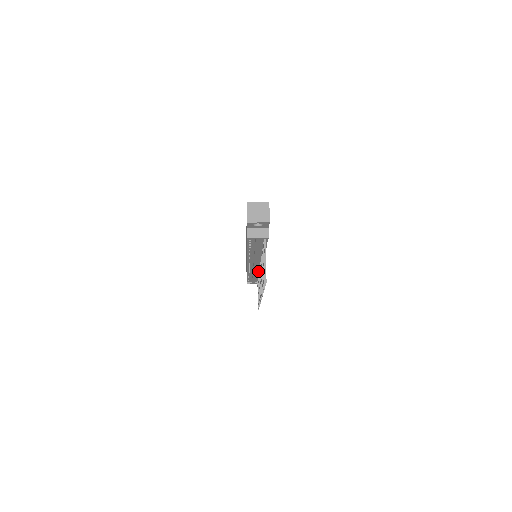
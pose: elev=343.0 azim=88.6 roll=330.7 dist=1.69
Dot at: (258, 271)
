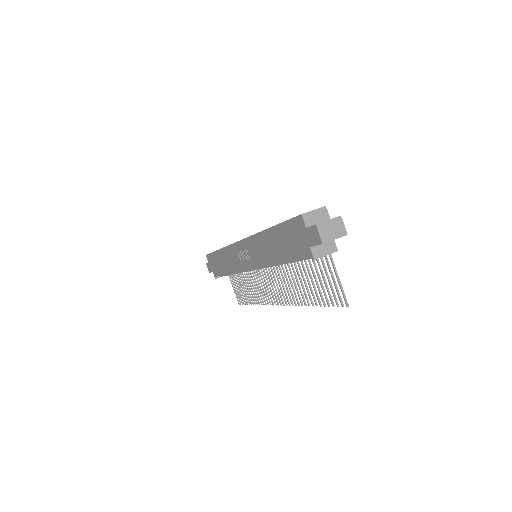
Dot at: occluded
